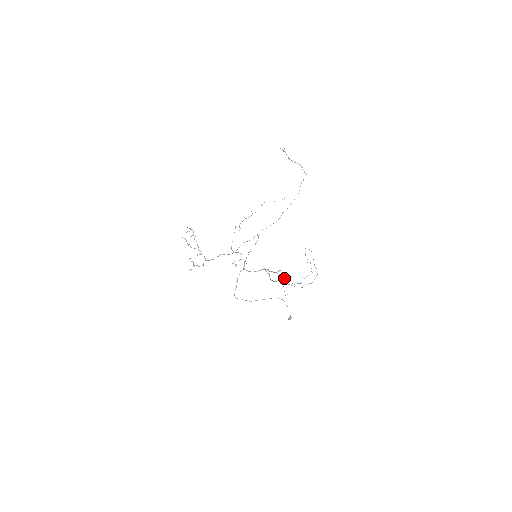
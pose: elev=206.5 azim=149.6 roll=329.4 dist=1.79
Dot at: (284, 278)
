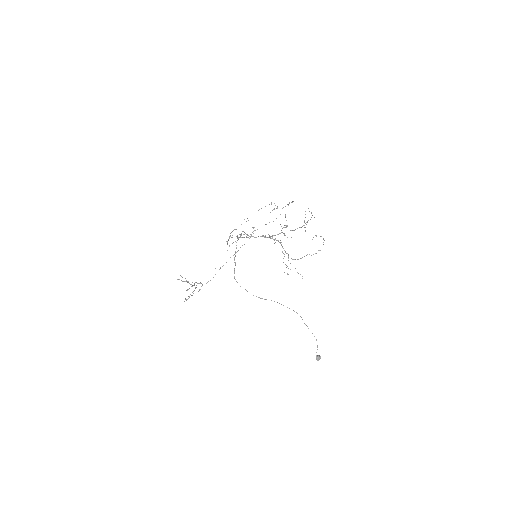
Dot at: occluded
